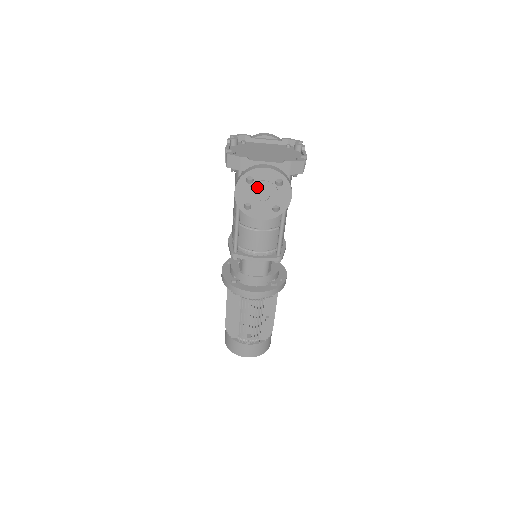
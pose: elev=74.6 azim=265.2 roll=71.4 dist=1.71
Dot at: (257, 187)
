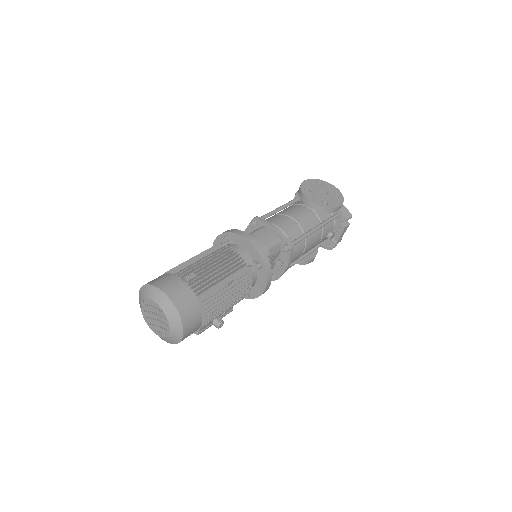
Dot at: (322, 187)
